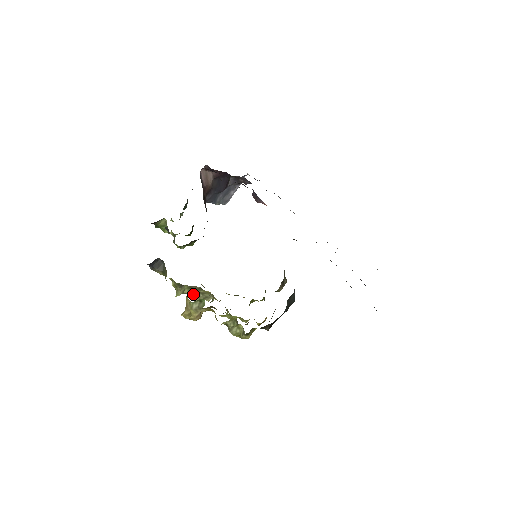
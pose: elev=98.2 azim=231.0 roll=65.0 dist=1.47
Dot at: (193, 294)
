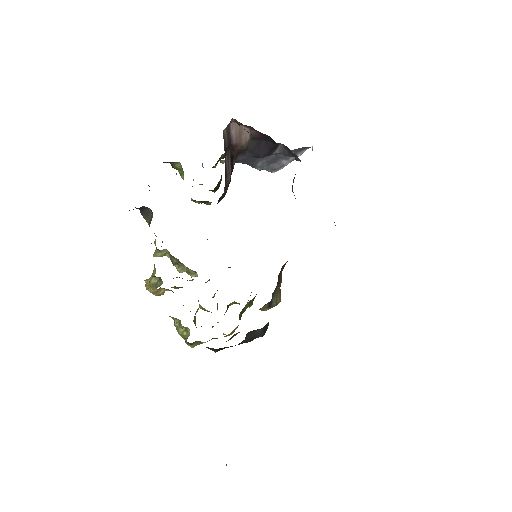
Dot at: (172, 263)
